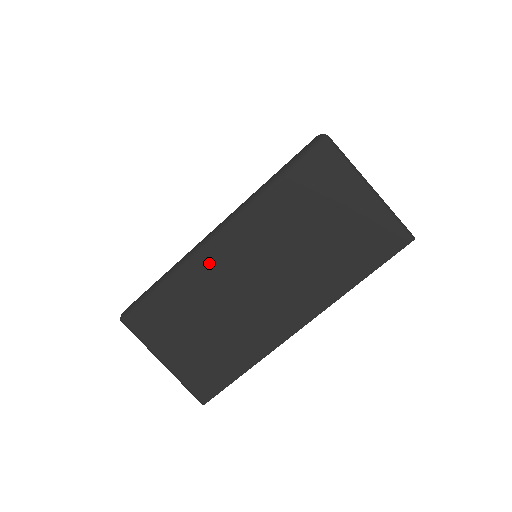
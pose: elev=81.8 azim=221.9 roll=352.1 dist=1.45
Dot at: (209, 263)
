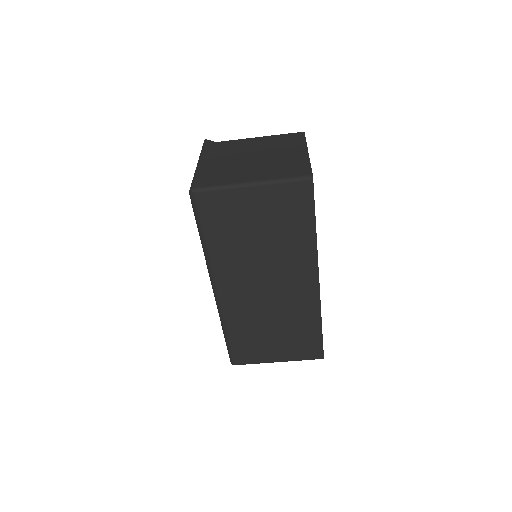
Dot at: (232, 305)
